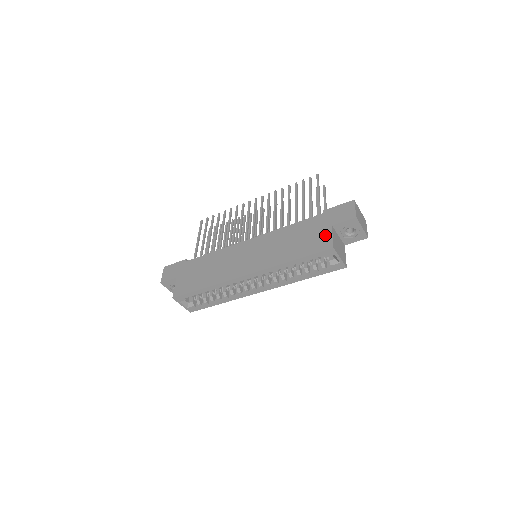
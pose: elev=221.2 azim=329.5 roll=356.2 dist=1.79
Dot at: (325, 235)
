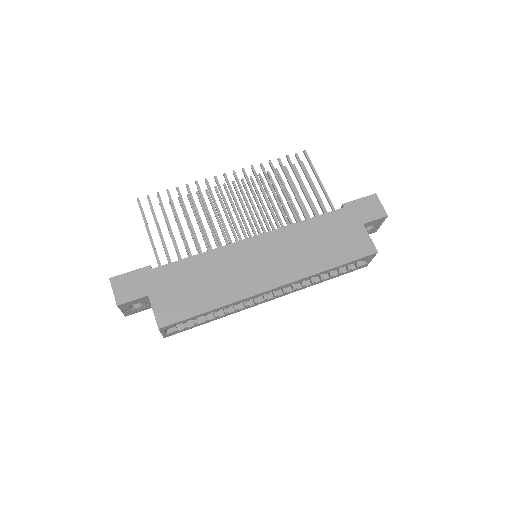
Dot at: (361, 236)
